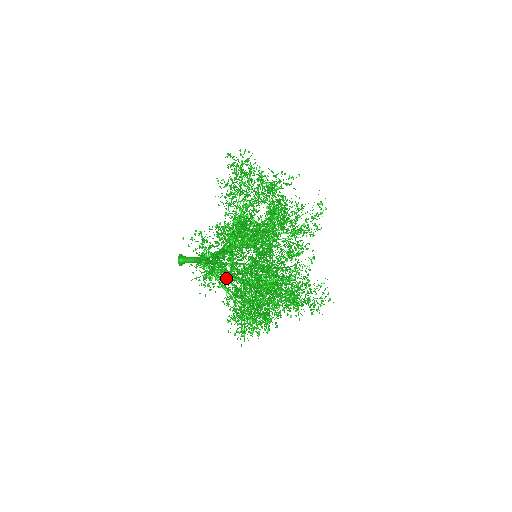
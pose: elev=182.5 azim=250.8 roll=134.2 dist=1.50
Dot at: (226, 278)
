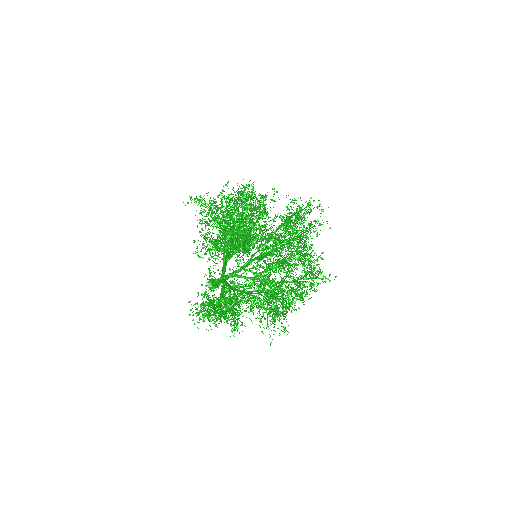
Dot at: occluded
